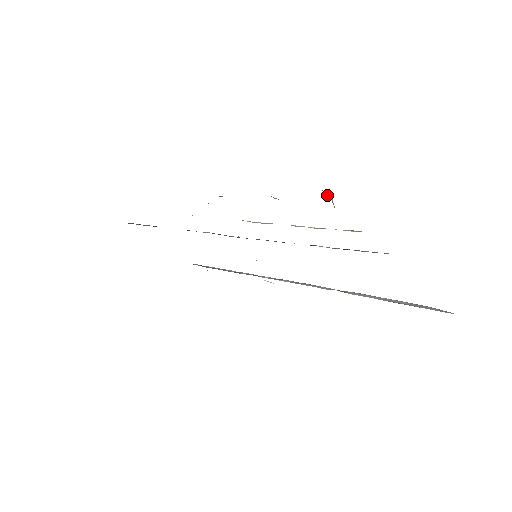
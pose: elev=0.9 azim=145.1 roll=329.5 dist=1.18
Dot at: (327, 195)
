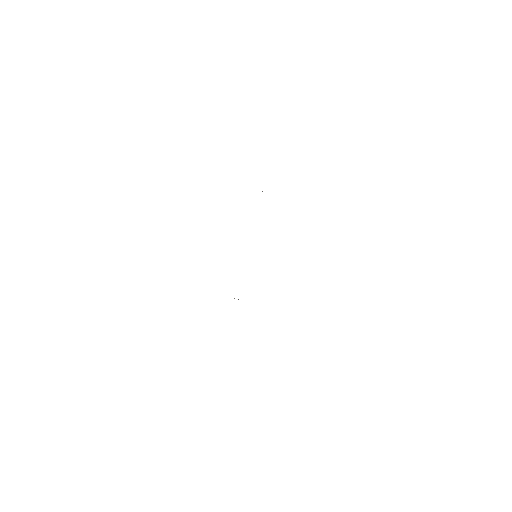
Dot at: occluded
